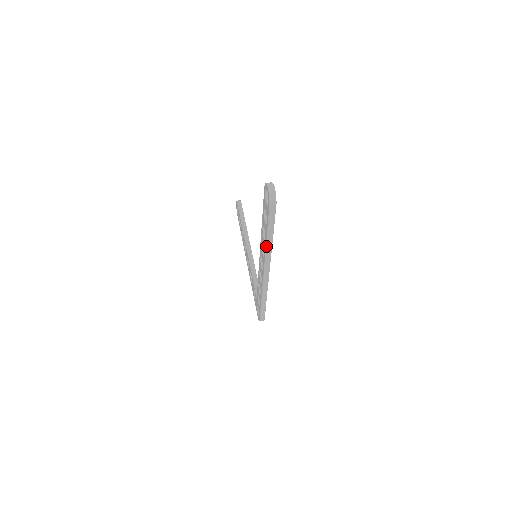
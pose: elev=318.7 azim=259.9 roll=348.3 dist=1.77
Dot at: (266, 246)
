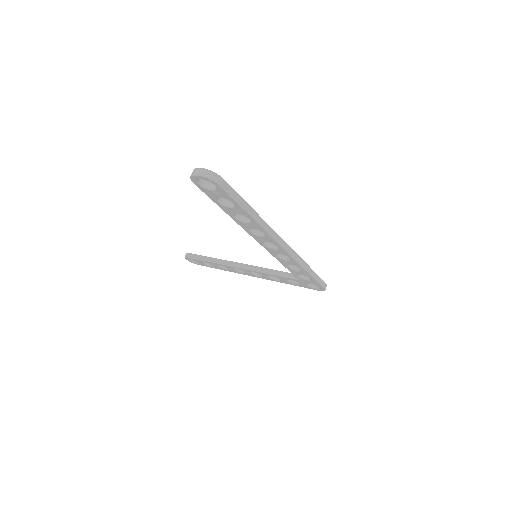
Dot at: (257, 223)
